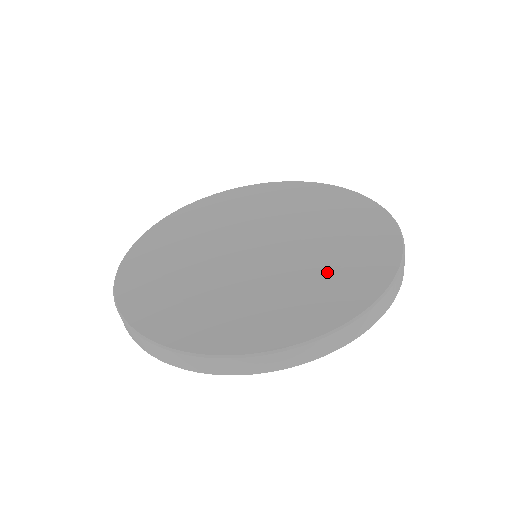
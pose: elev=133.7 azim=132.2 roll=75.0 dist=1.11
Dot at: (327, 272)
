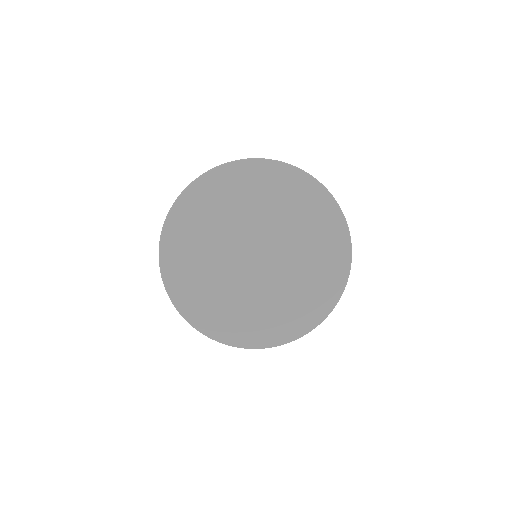
Dot at: (305, 288)
